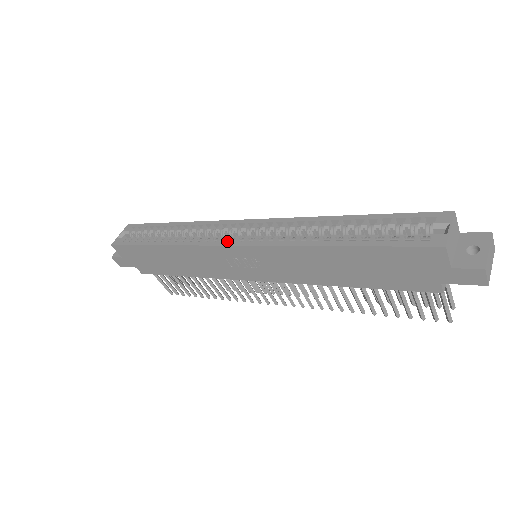
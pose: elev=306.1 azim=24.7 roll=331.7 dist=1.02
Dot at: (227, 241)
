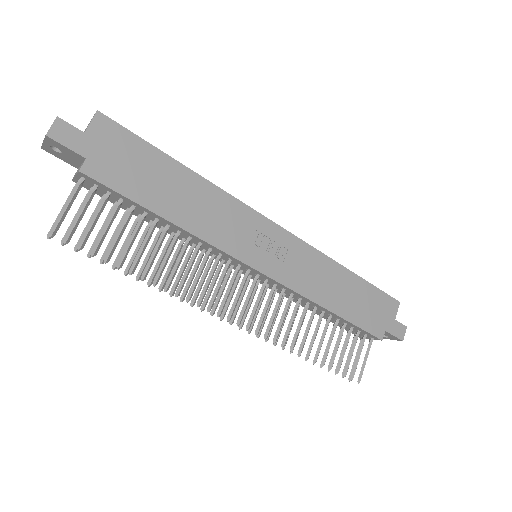
Dot at: (267, 220)
